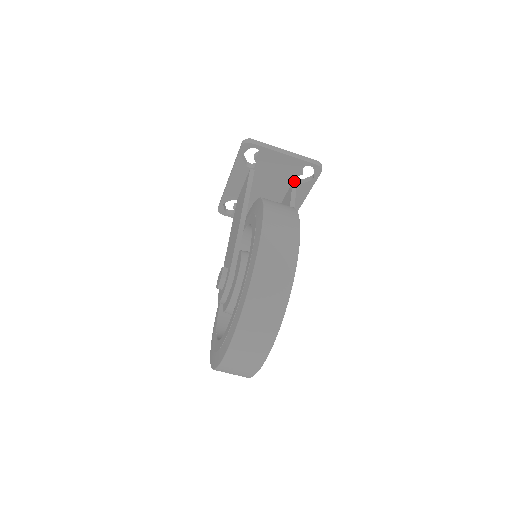
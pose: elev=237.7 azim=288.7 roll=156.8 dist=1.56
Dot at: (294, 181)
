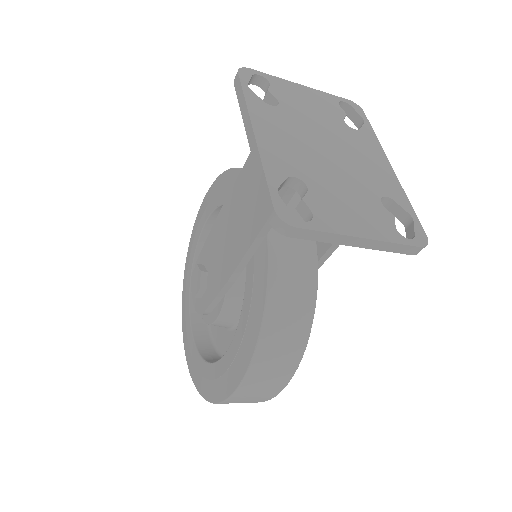
Dot at: occluded
